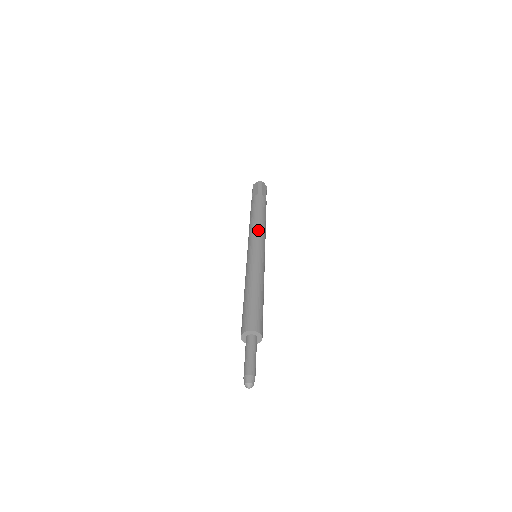
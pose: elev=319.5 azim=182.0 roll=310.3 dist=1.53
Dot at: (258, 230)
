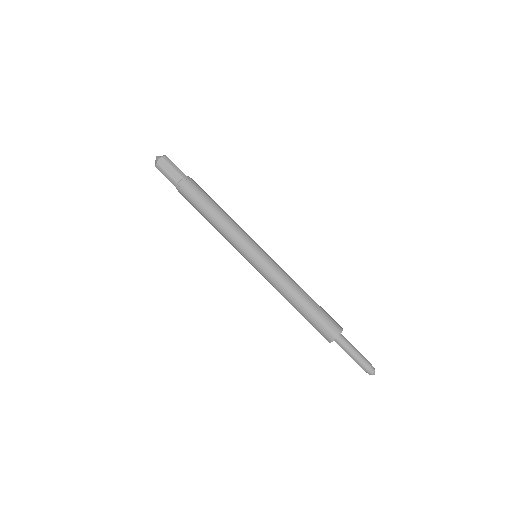
Dot at: (227, 237)
